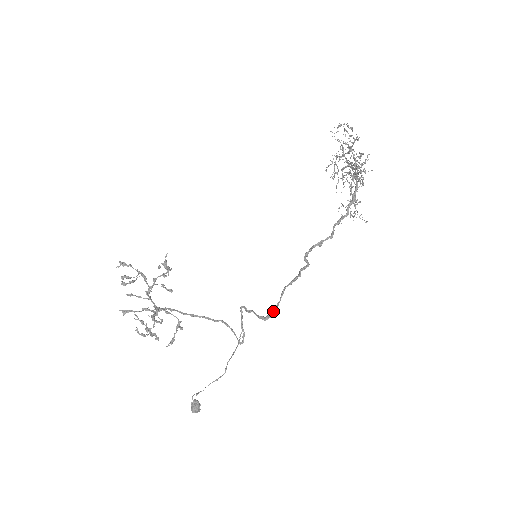
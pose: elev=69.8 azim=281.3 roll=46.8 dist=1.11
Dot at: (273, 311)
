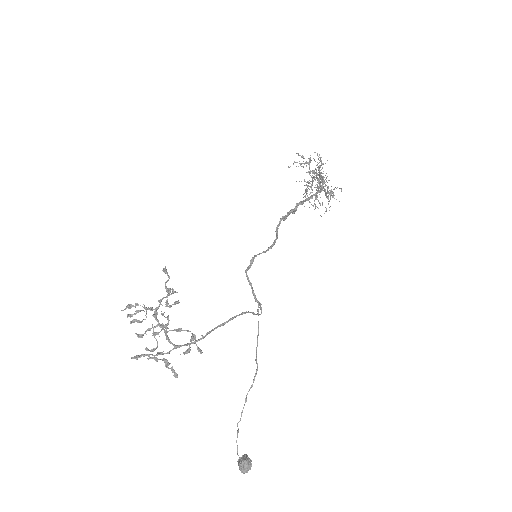
Dot at: (272, 245)
